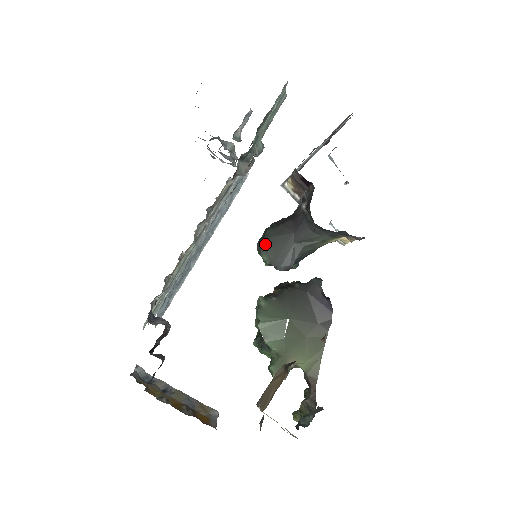
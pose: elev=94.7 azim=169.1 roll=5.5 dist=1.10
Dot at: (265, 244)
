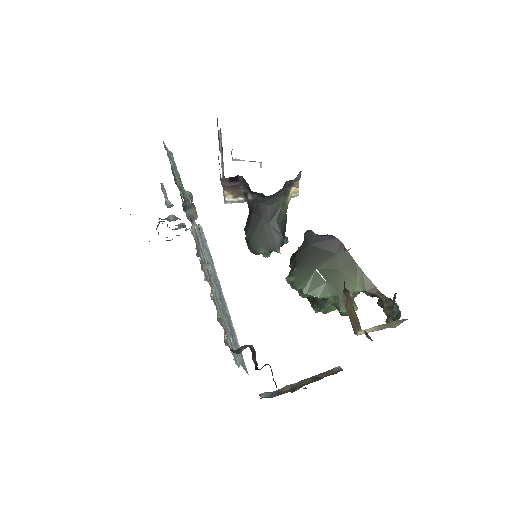
Dot at: (253, 244)
